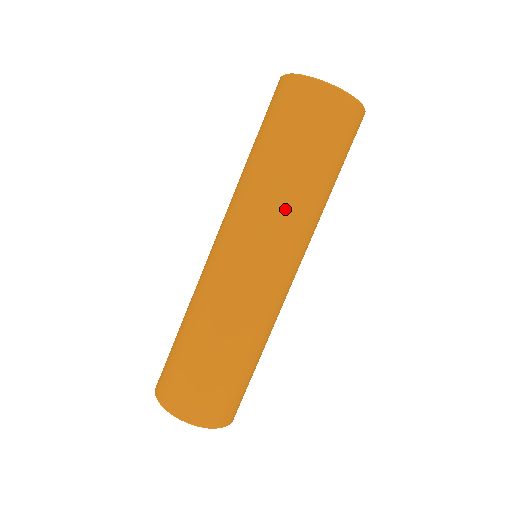
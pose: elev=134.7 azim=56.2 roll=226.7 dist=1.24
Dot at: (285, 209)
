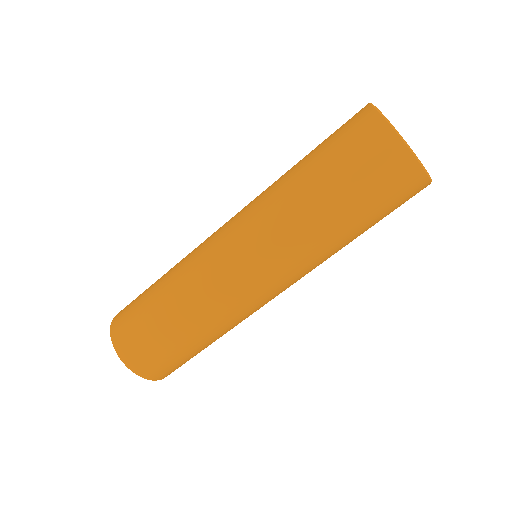
Dot at: (311, 251)
